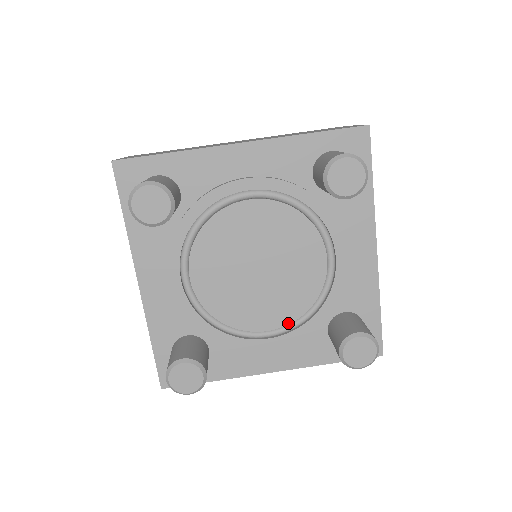
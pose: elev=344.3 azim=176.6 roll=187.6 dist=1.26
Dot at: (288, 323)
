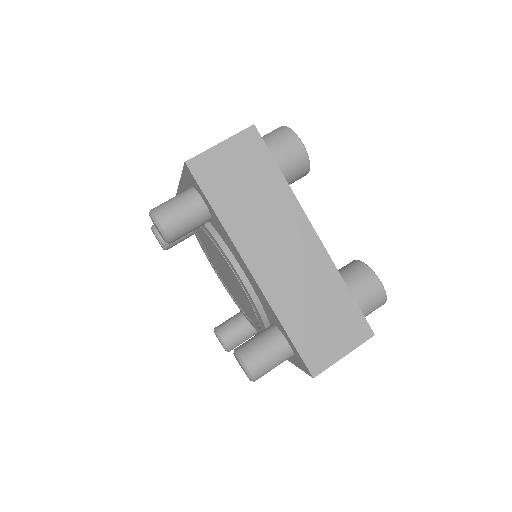
Dot at: (256, 320)
